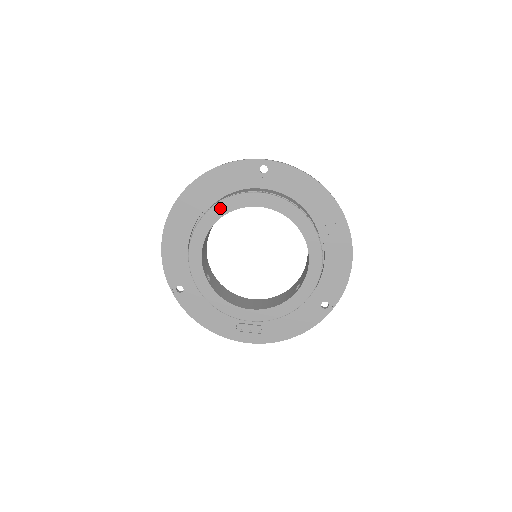
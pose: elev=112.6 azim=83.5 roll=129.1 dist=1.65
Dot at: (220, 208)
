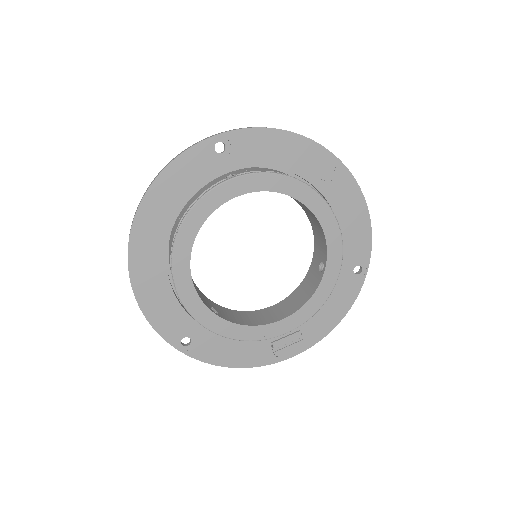
Dot at: (191, 222)
